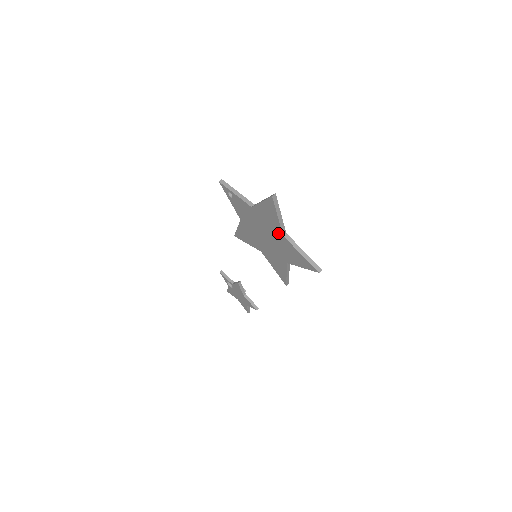
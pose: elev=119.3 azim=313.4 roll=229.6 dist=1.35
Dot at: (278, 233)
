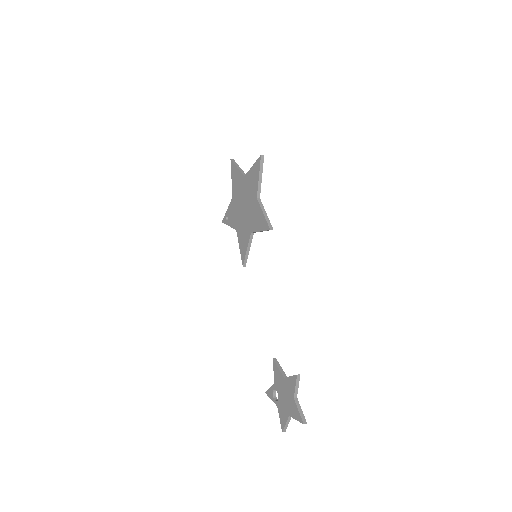
Dot at: (243, 181)
